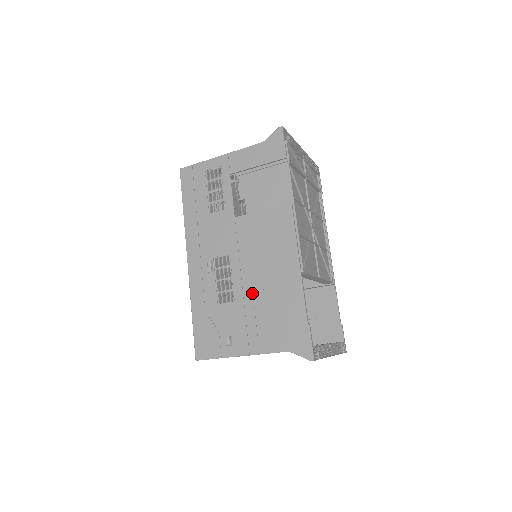
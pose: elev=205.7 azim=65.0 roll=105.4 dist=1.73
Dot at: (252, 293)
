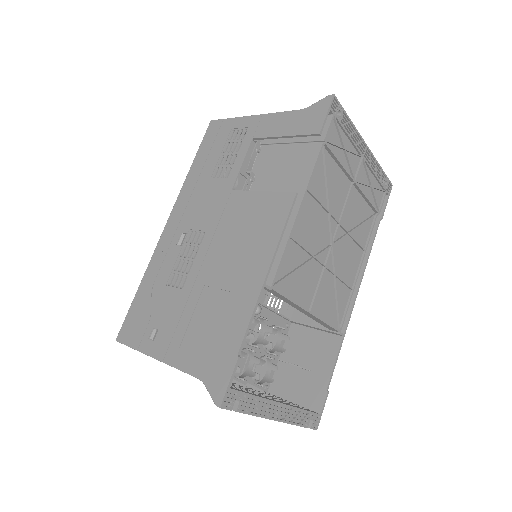
Dot at: (202, 287)
